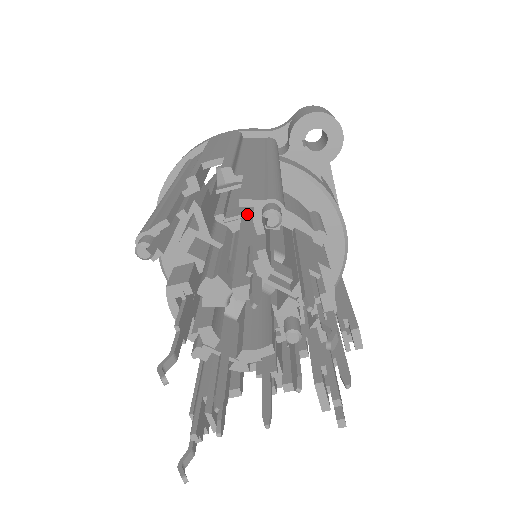
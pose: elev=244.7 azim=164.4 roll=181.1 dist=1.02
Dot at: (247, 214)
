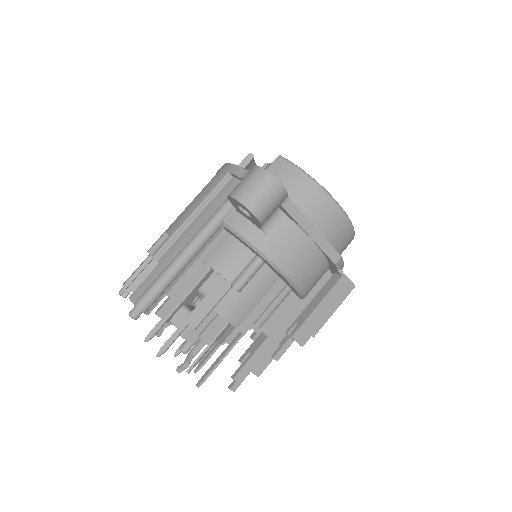
Dot at: occluded
